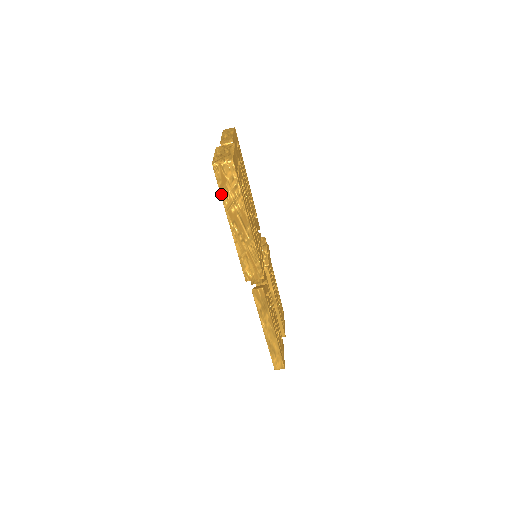
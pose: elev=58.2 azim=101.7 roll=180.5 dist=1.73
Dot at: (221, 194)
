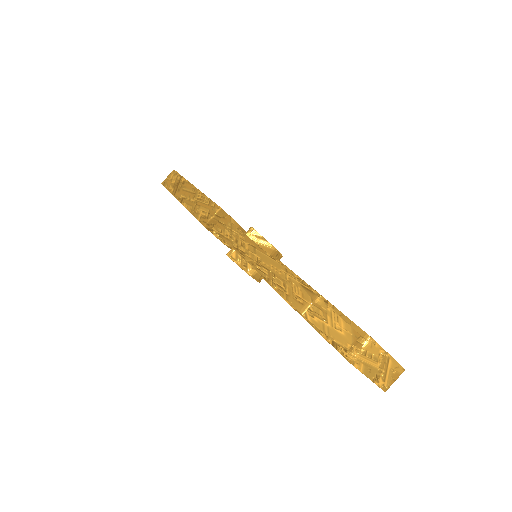
Dot at: (169, 191)
